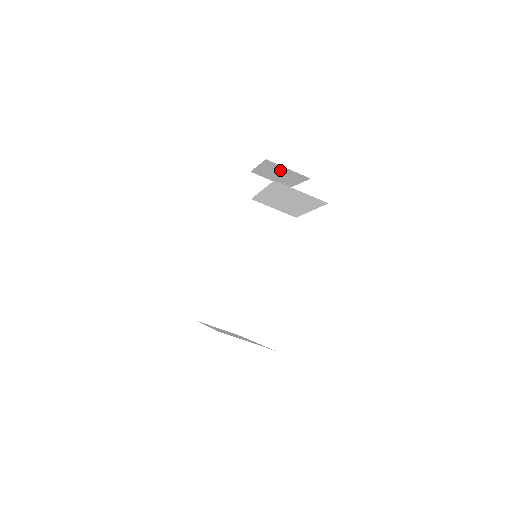
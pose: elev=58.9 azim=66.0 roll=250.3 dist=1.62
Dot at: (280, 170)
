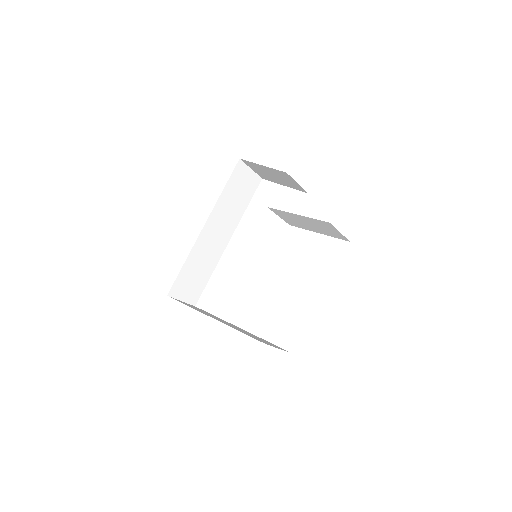
Dot at: (284, 178)
